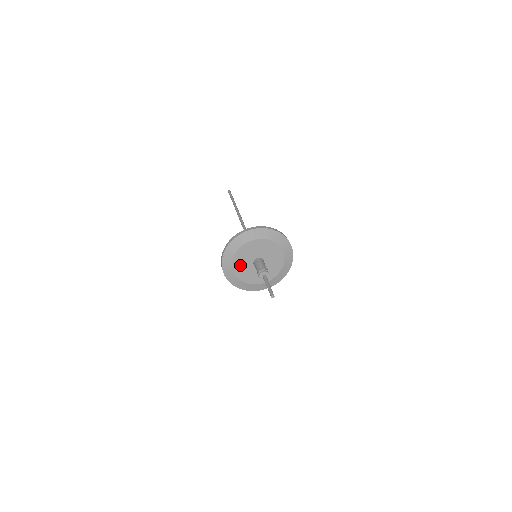
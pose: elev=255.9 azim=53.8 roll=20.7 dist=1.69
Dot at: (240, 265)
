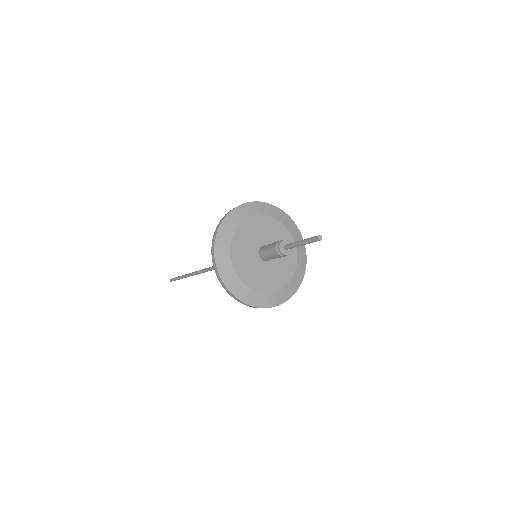
Dot at: (240, 253)
